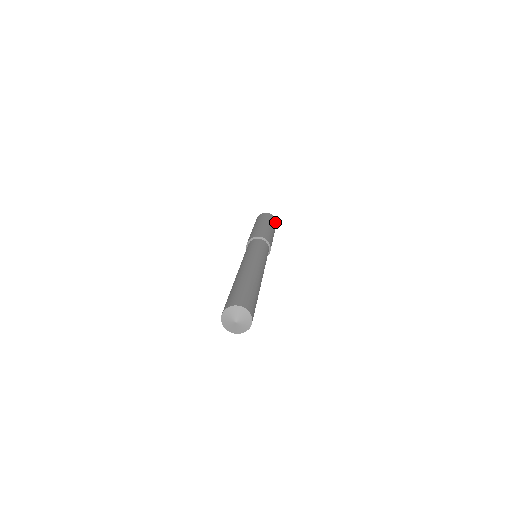
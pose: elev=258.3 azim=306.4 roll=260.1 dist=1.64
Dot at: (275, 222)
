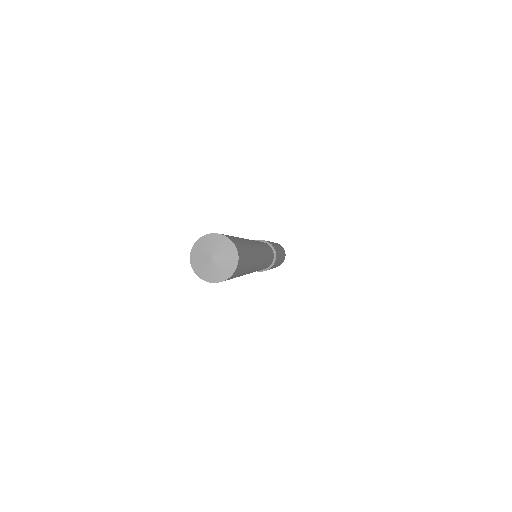
Dot at: (284, 253)
